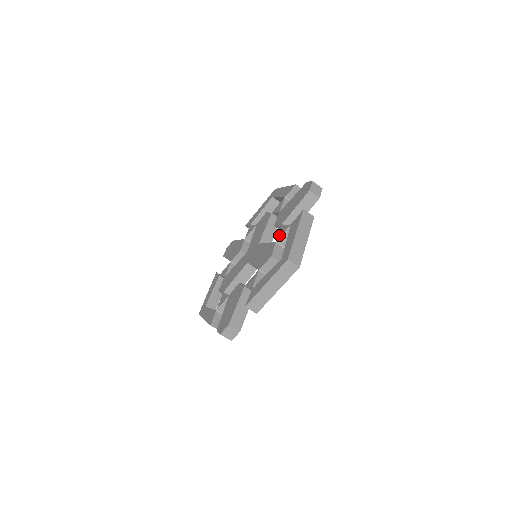
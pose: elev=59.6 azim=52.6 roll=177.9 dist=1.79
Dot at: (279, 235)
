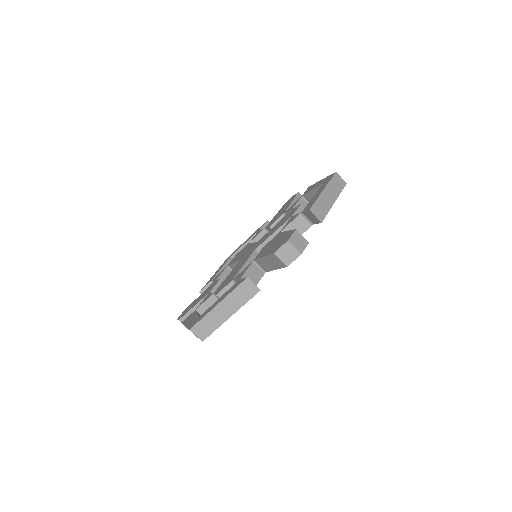
Dot at: (292, 207)
